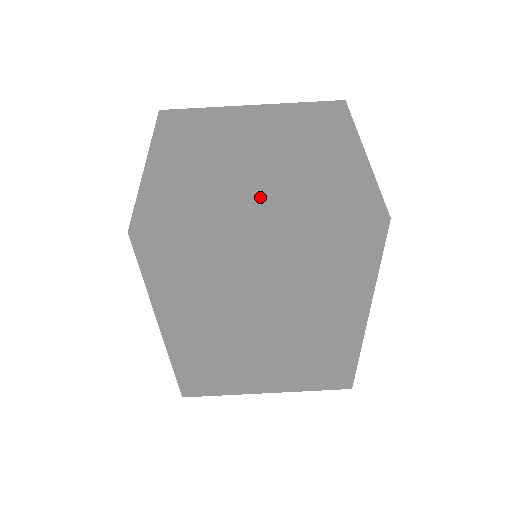
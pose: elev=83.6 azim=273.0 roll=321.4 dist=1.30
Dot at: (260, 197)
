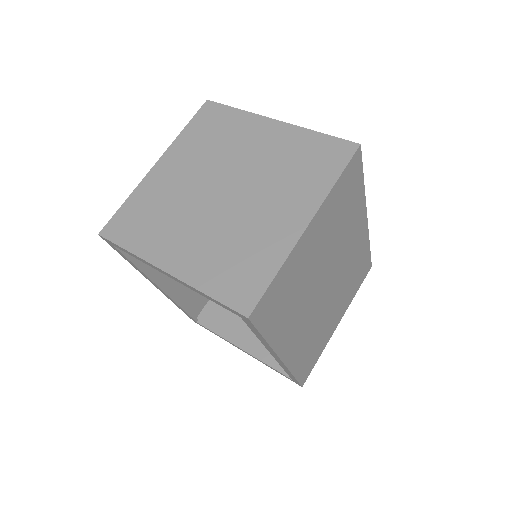
Dot at: (278, 210)
